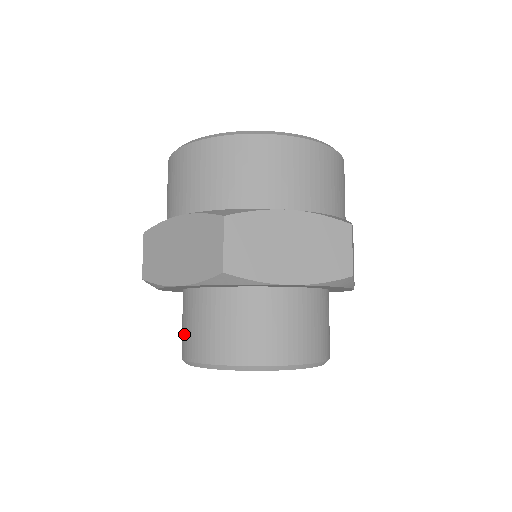
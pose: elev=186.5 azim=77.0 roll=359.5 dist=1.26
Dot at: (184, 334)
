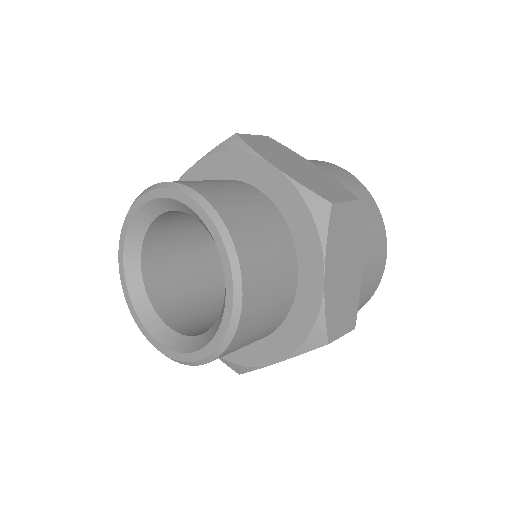
Dot at: occluded
